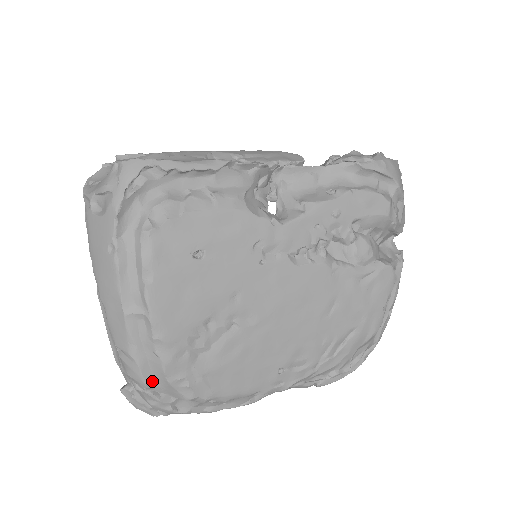
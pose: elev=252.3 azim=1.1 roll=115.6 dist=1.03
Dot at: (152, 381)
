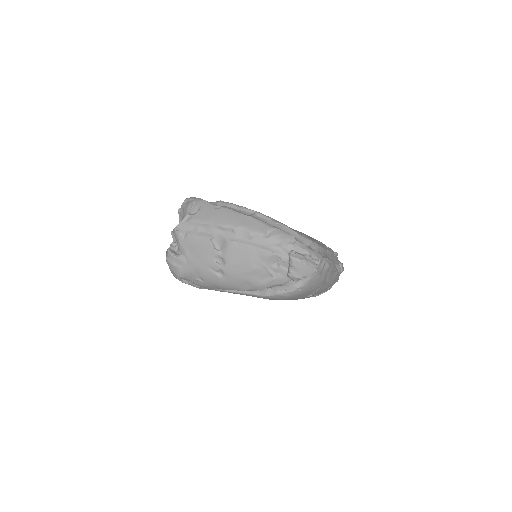
Dot at: (292, 237)
